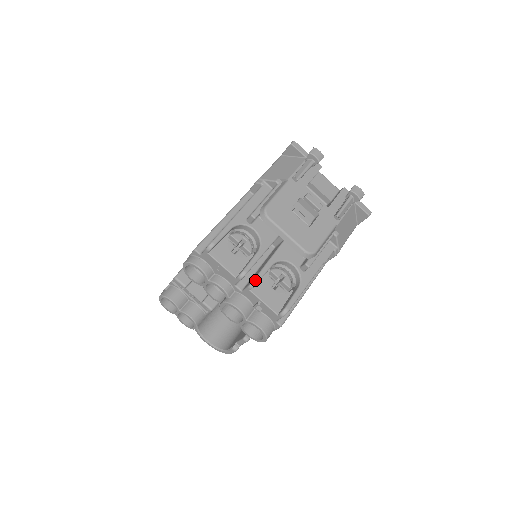
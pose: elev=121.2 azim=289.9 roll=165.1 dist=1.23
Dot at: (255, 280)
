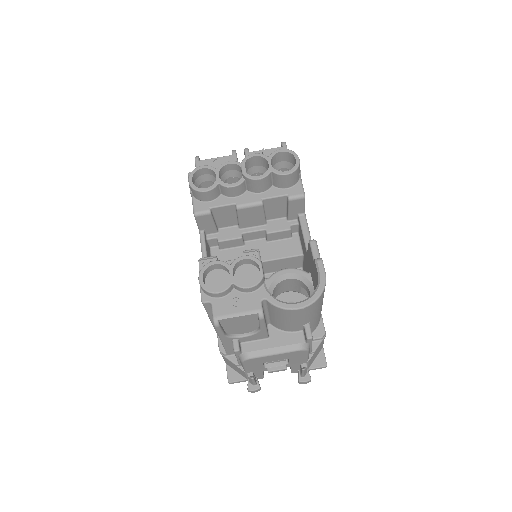
Dot at: occluded
